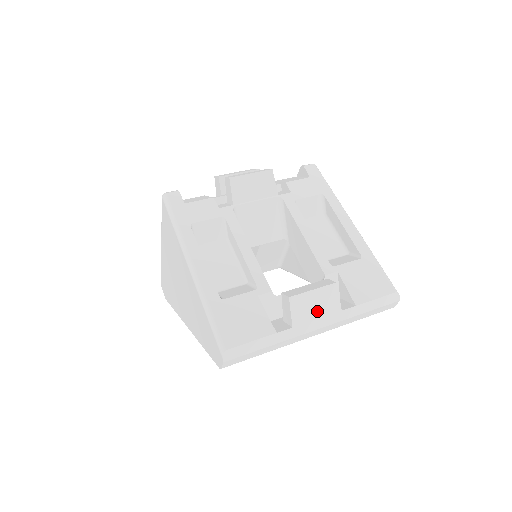
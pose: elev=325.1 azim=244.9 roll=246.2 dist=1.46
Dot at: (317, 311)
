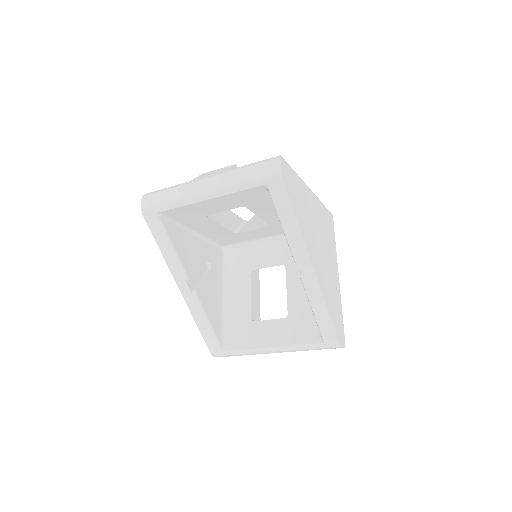
Dot at: occluded
